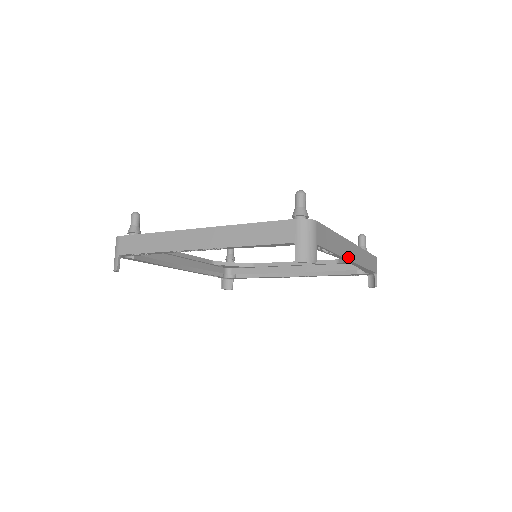
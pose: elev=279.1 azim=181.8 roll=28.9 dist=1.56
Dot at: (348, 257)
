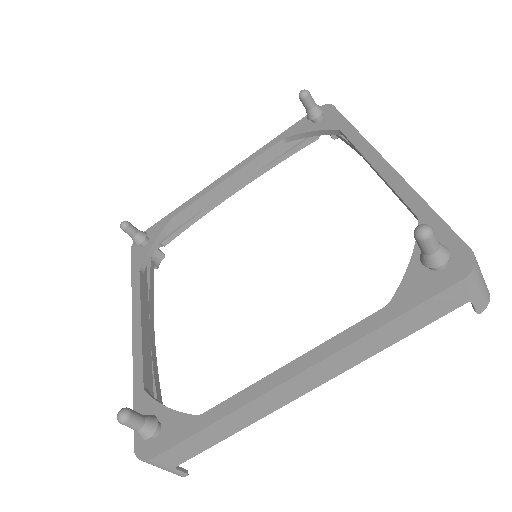
Dot at: occluded
